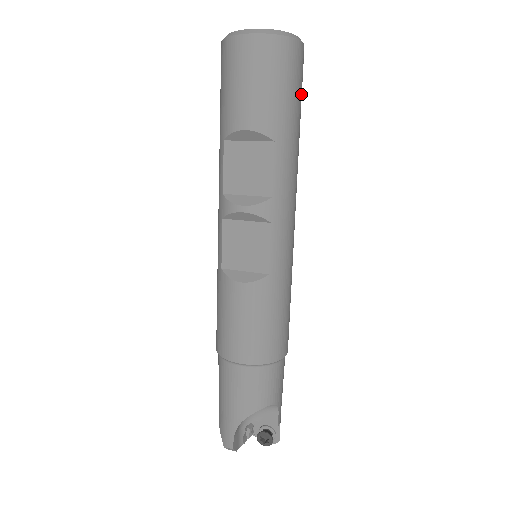
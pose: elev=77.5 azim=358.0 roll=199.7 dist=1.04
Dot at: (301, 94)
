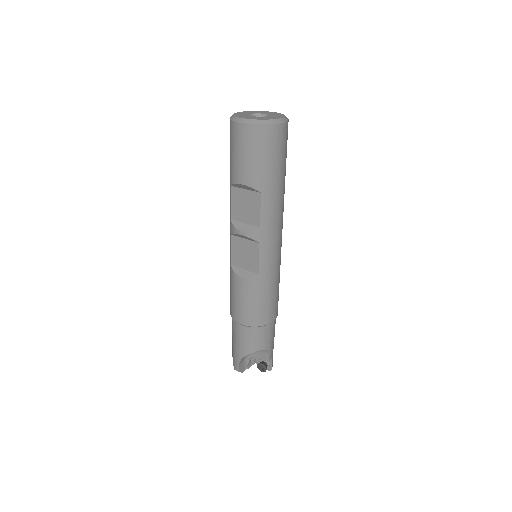
Dot at: (284, 156)
